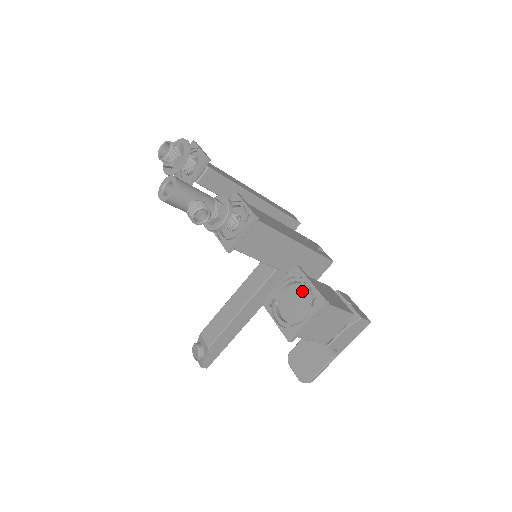
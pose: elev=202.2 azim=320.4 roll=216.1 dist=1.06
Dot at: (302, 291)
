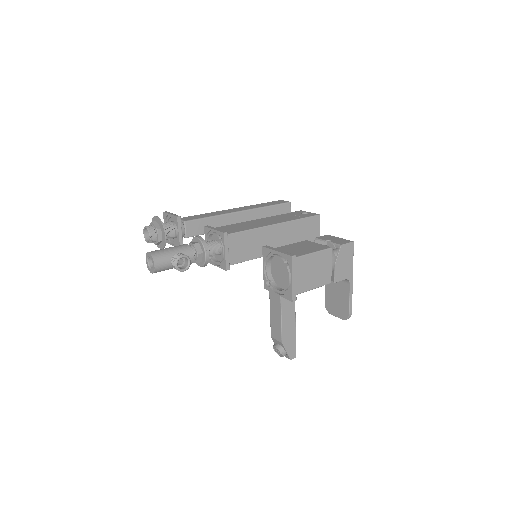
Dot at: (278, 261)
